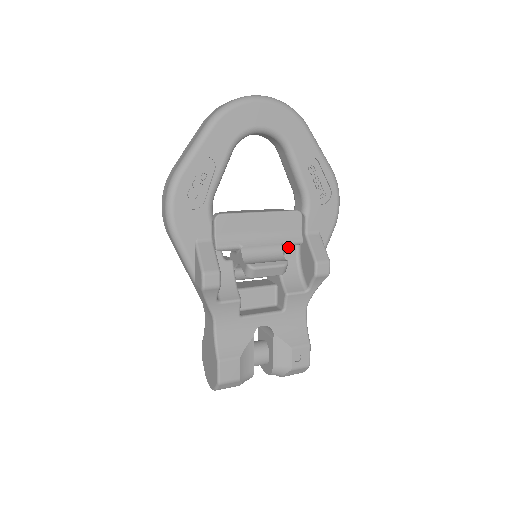
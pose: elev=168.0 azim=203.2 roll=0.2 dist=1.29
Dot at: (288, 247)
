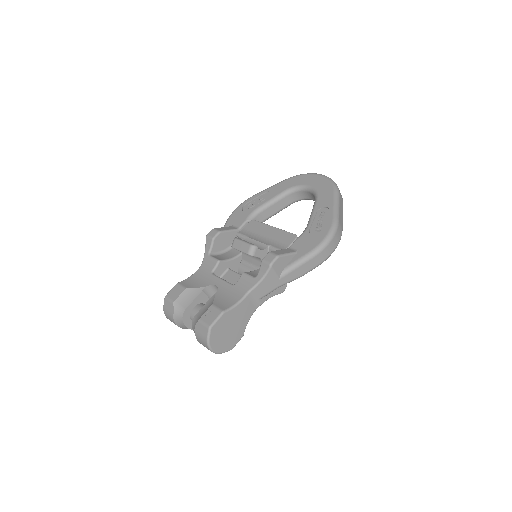
Dot at: occluded
